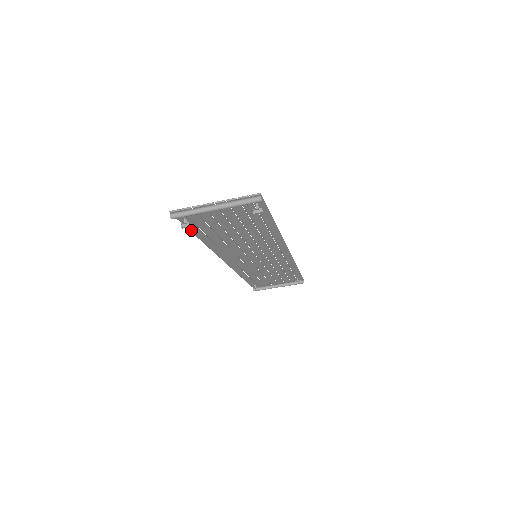
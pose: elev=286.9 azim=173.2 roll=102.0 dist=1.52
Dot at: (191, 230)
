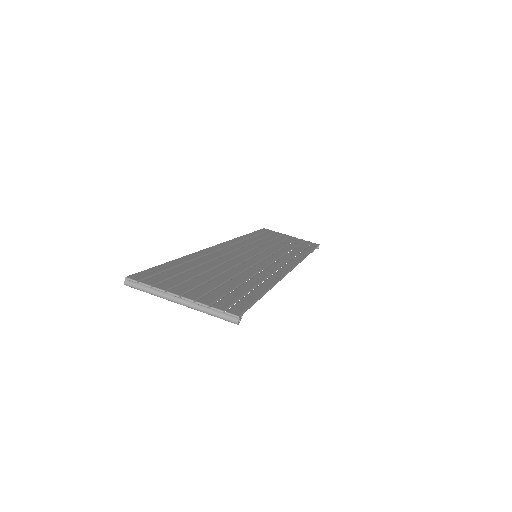
Dot at: (163, 266)
